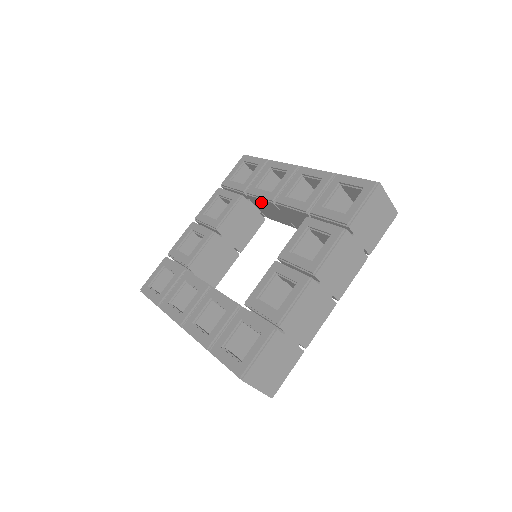
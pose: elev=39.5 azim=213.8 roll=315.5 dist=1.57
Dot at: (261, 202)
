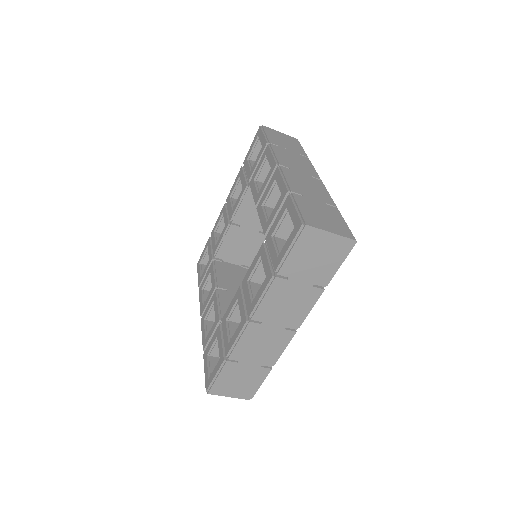
Dot at: occluded
